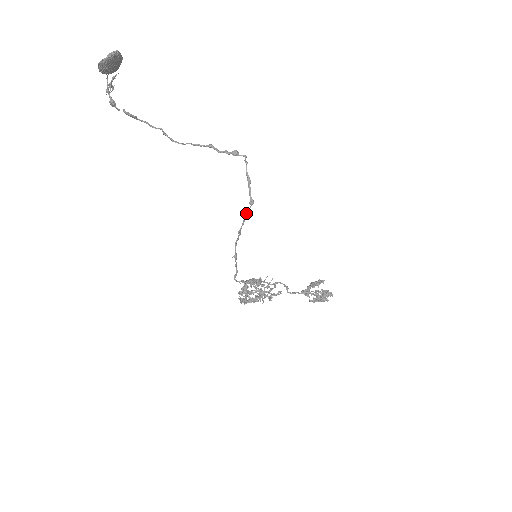
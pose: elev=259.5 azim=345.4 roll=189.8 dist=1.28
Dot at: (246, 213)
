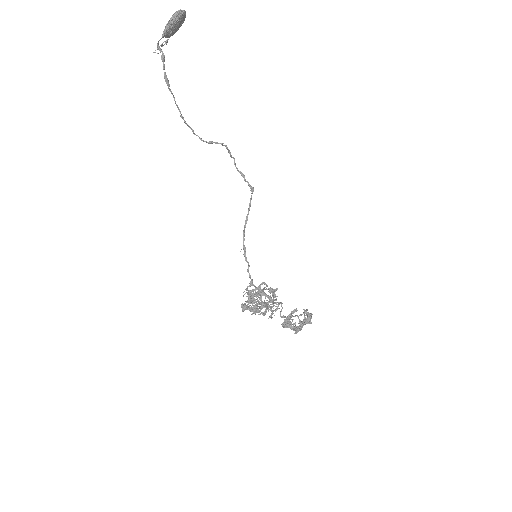
Dot at: occluded
